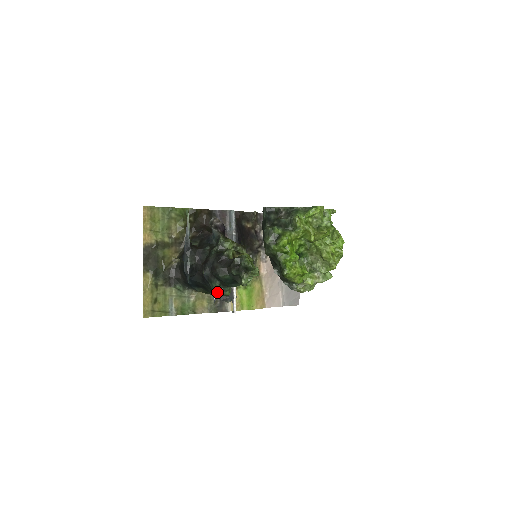
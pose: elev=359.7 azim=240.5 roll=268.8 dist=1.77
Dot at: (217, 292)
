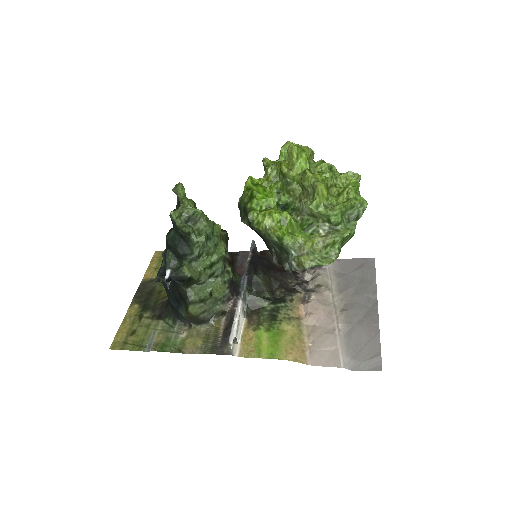
Dot at: (171, 270)
